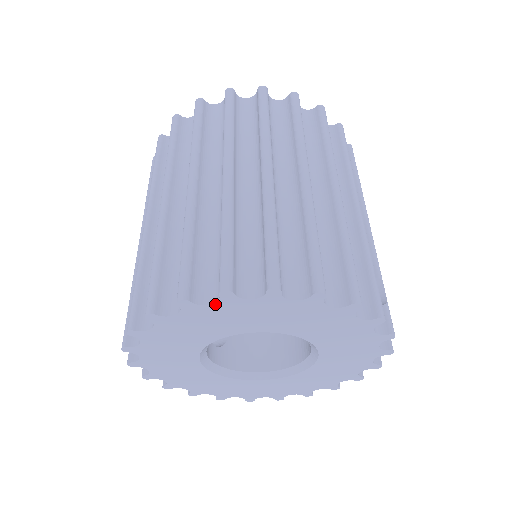
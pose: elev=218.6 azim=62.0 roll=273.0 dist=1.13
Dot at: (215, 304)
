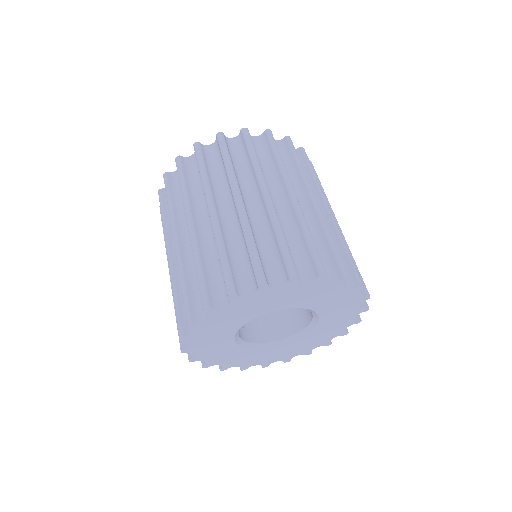
Dot at: (254, 294)
